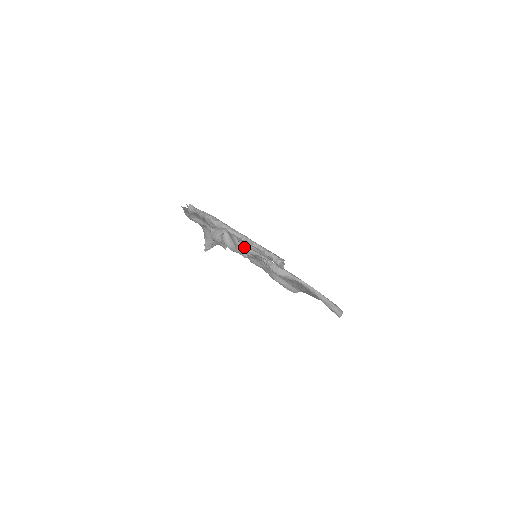
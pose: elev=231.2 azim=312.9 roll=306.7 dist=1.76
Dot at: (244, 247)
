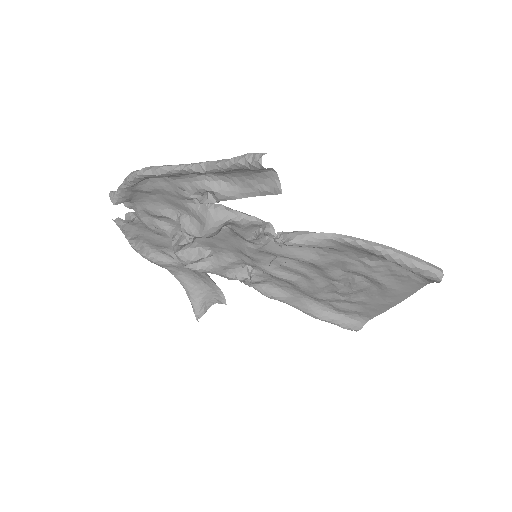
Dot at: (213, 211)
